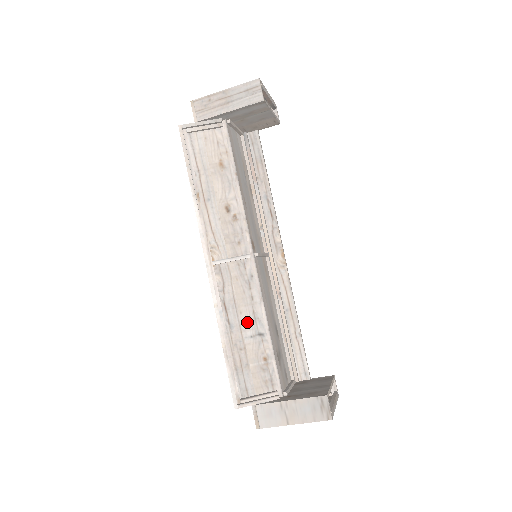
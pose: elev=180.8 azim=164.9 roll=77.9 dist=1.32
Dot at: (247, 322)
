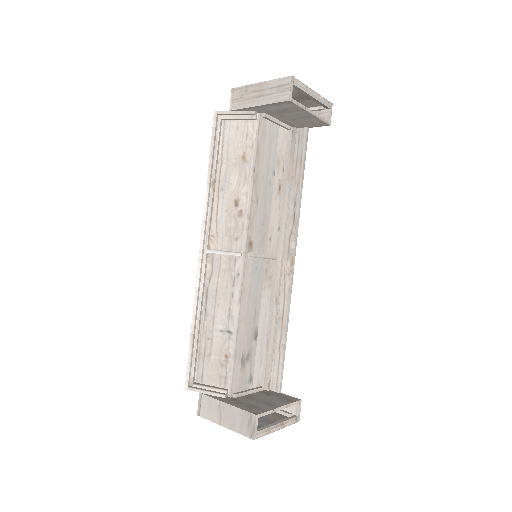
Dot at: (221, 316)
